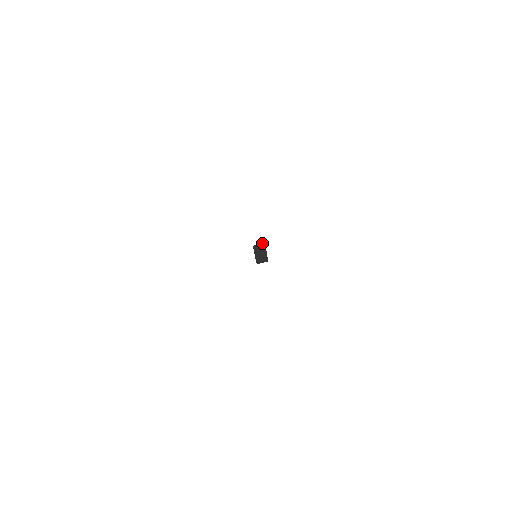
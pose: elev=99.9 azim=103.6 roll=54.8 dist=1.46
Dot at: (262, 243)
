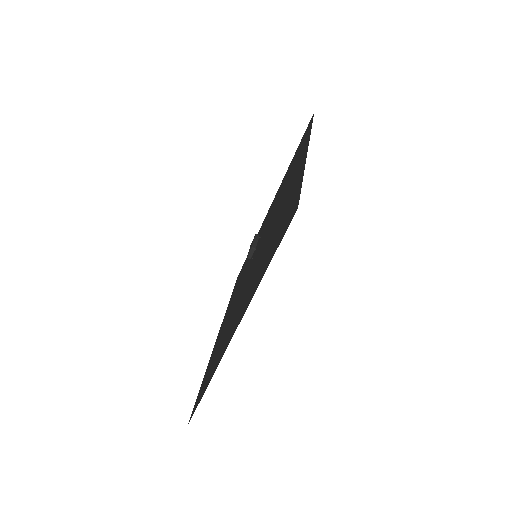
Dot at: (250, 250)
